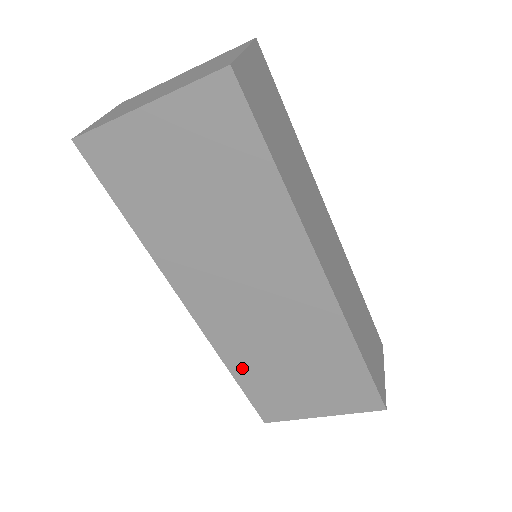
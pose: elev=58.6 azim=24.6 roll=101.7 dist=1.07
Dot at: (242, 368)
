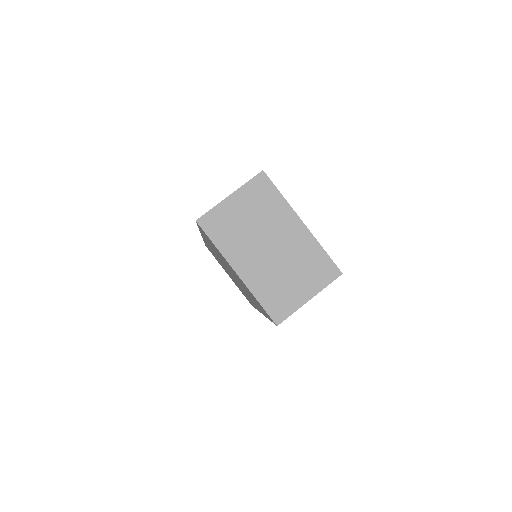
Dot at: occluded
